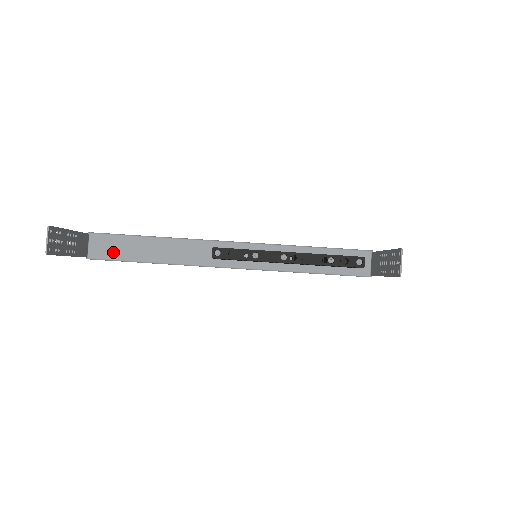
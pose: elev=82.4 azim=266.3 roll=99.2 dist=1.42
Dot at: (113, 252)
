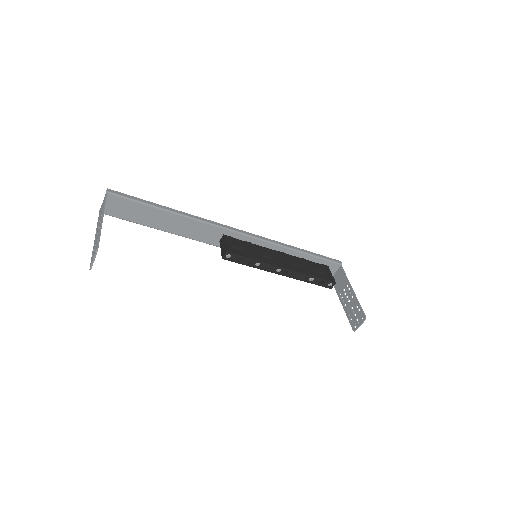
Dot at: (128, 214)
